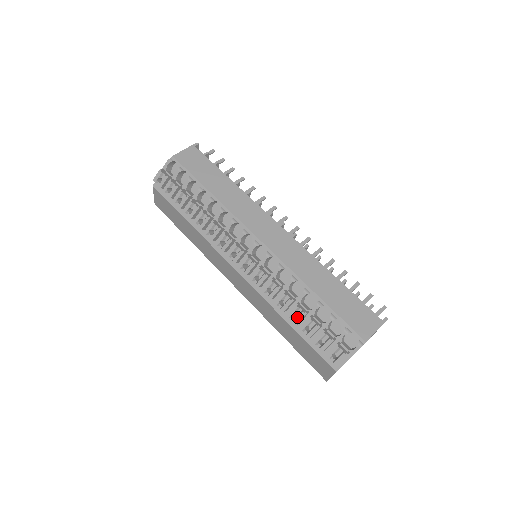
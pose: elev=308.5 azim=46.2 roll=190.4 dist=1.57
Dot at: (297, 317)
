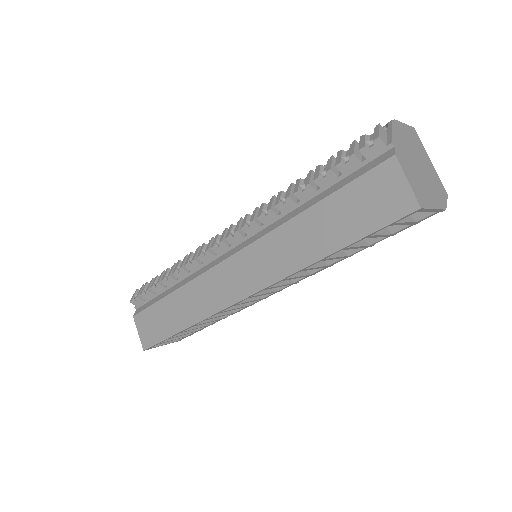
Dot at: (305, 181)
